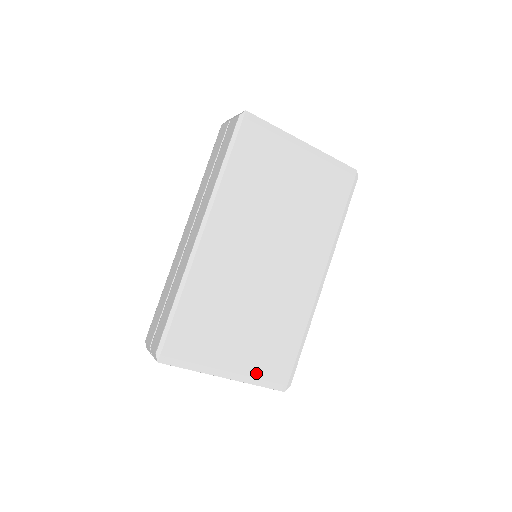
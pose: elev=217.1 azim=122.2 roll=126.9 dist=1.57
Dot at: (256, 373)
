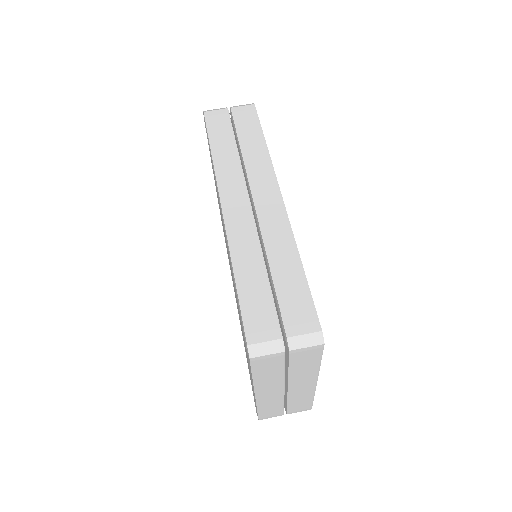
Dot at: occluded
